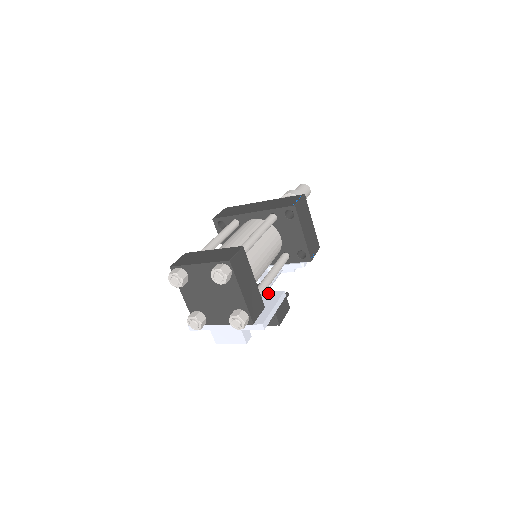
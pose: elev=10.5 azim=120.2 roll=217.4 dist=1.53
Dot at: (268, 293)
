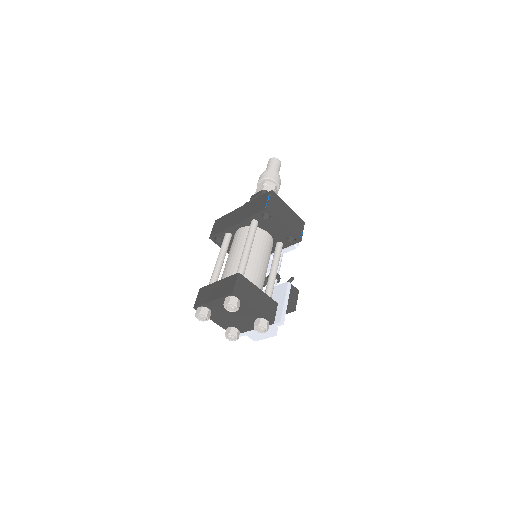
Dot at: (277, 287)
